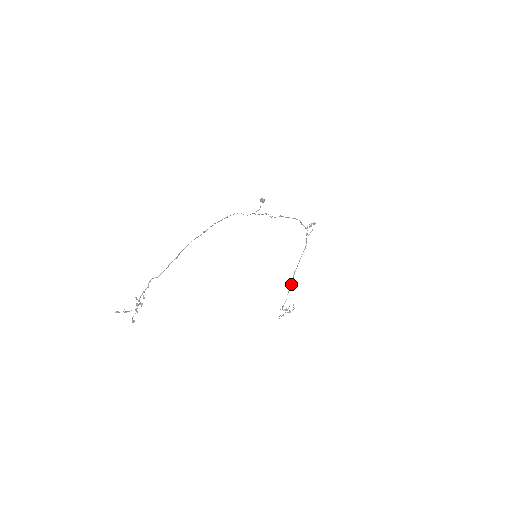
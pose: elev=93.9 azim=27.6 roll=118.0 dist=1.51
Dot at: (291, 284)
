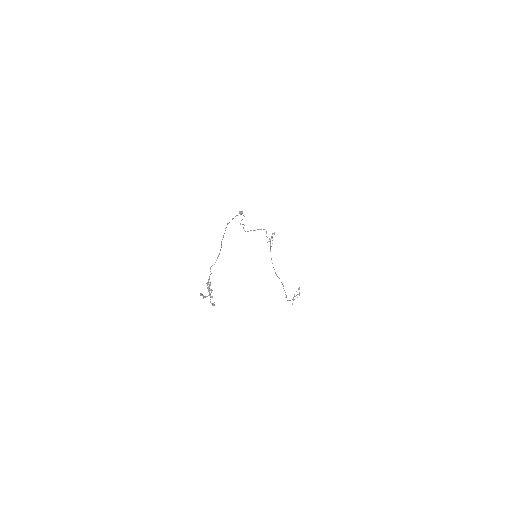
Dot at: (282, 283)
